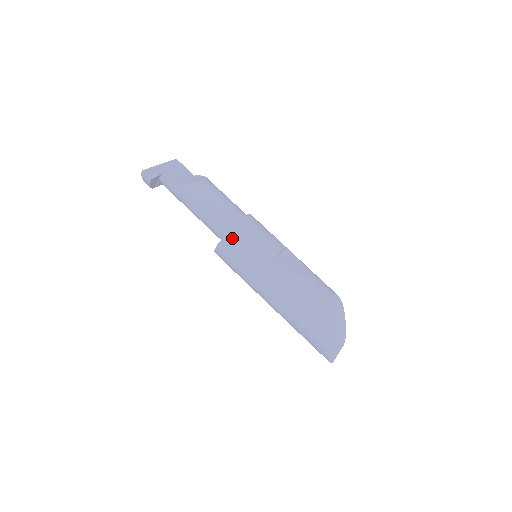
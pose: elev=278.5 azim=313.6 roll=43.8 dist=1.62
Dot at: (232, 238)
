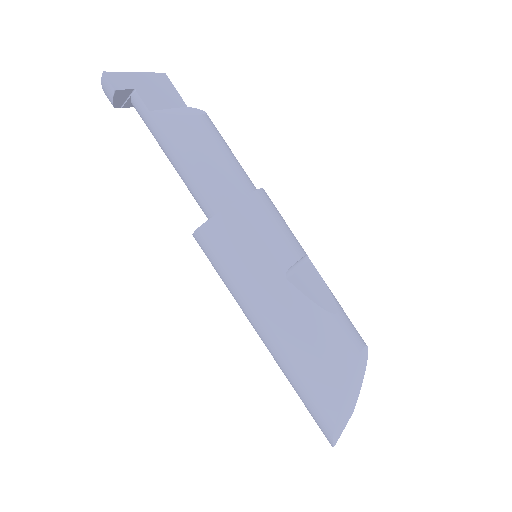
Dot at: (228, 221)
